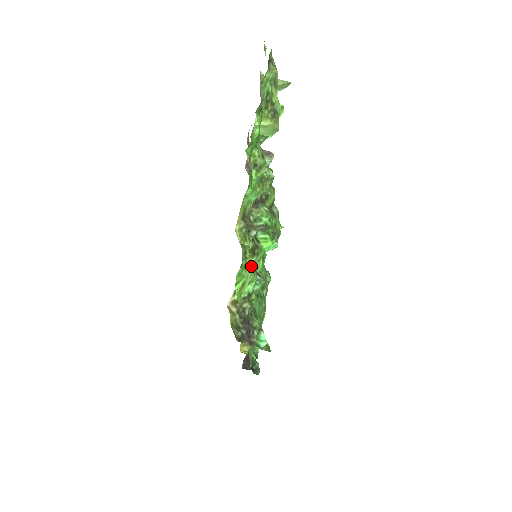
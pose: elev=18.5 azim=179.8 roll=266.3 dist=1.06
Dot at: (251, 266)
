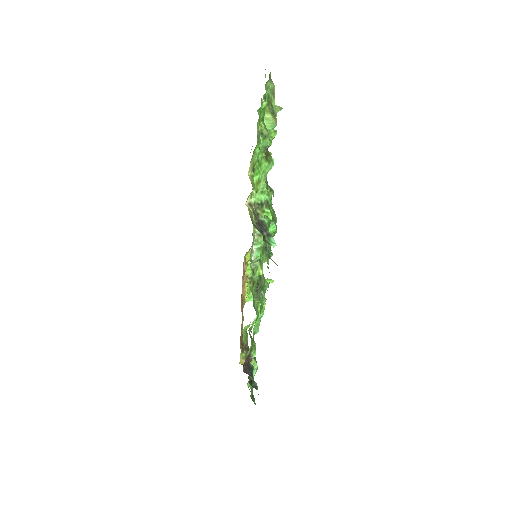
Dot at: (264, 170)
